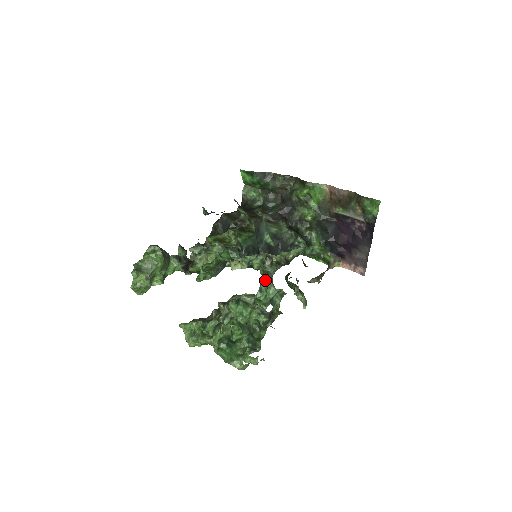
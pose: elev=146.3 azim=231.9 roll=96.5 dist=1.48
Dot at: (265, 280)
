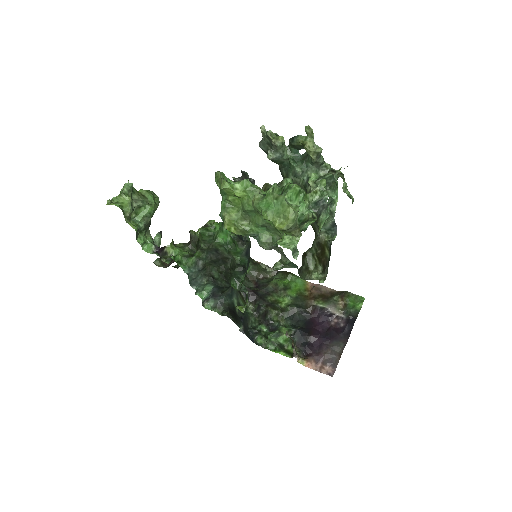
Dot at: (326, 183)
